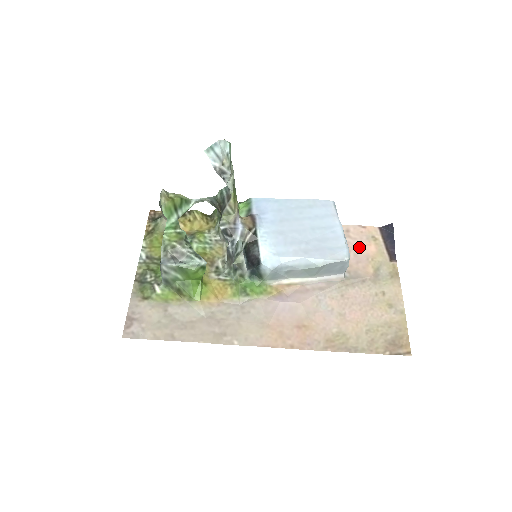
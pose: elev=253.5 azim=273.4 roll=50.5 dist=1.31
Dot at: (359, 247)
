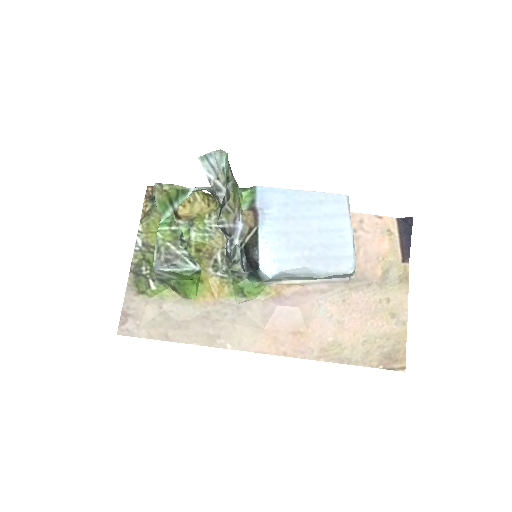
Dot at: (371, 243)
